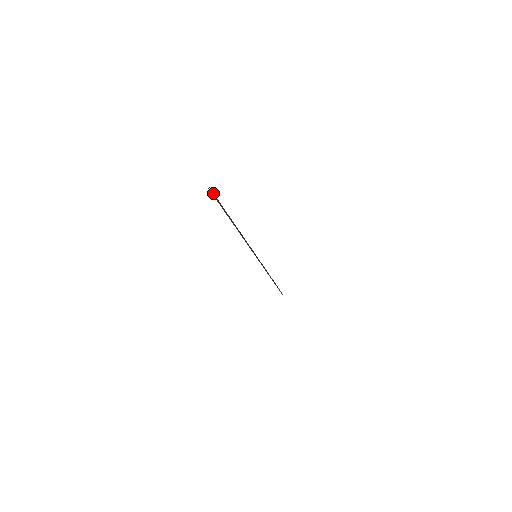
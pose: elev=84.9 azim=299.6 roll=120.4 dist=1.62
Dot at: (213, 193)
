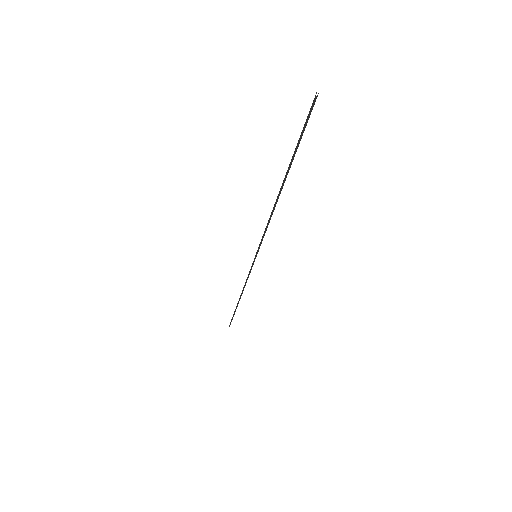
Dot at: occluded
